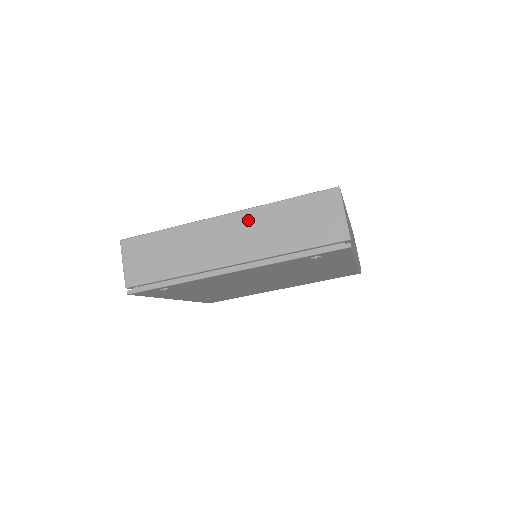
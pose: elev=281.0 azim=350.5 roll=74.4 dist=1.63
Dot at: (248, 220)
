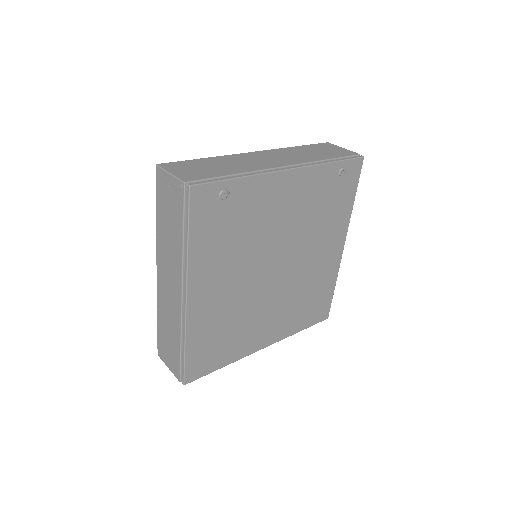
Dot at: (278, 152)
